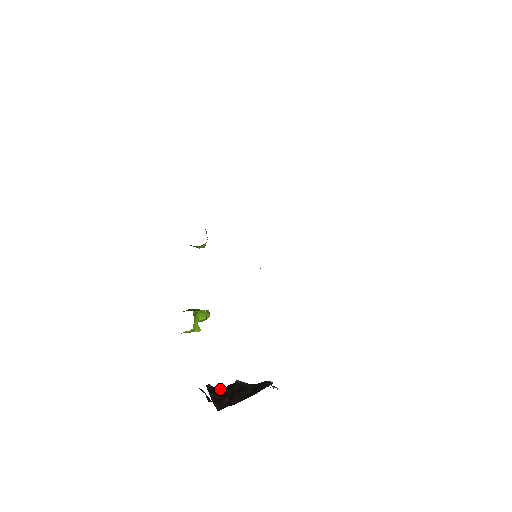
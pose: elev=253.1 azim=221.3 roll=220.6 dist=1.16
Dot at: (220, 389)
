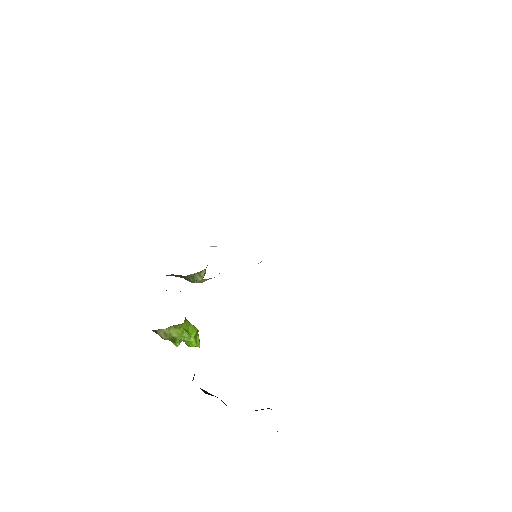
Dot at: occluded
